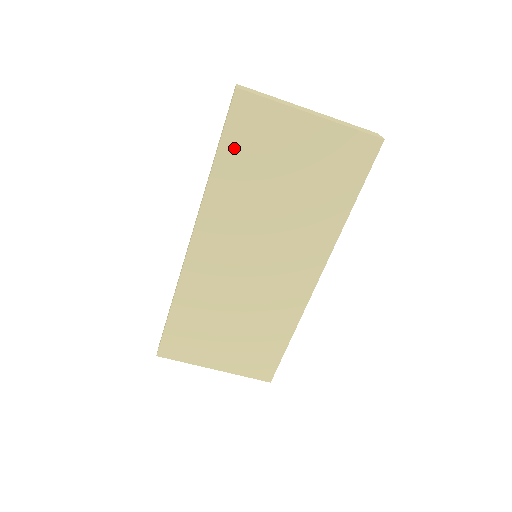
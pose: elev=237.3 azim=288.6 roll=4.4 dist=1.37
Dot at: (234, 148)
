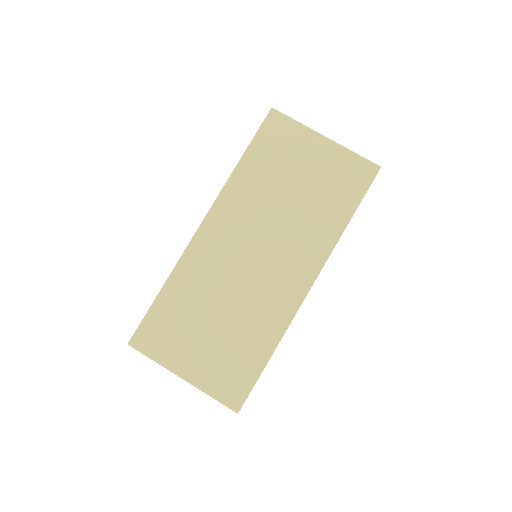
Dot at: (260, 150)
